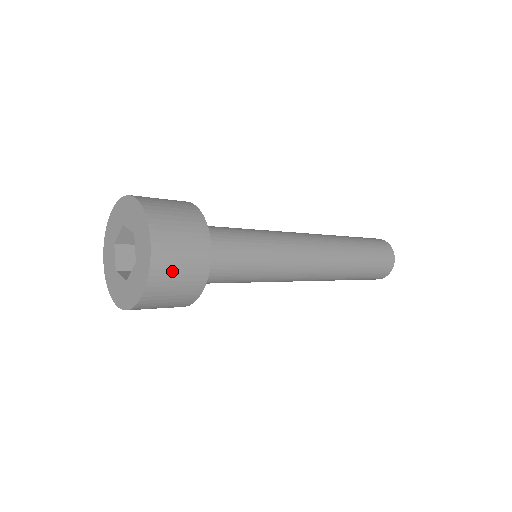
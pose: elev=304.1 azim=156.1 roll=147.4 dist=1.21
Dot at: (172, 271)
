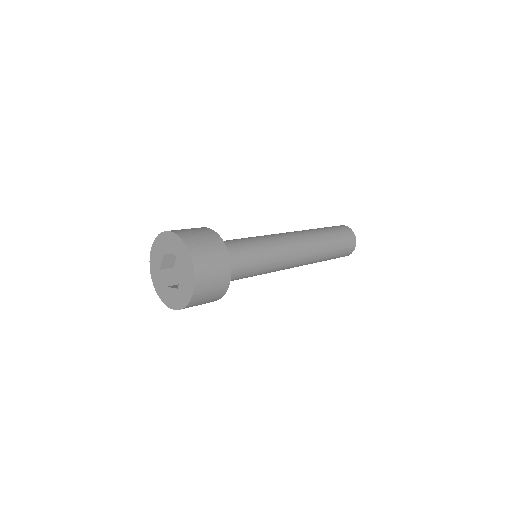
Dot at: (199, 303)
